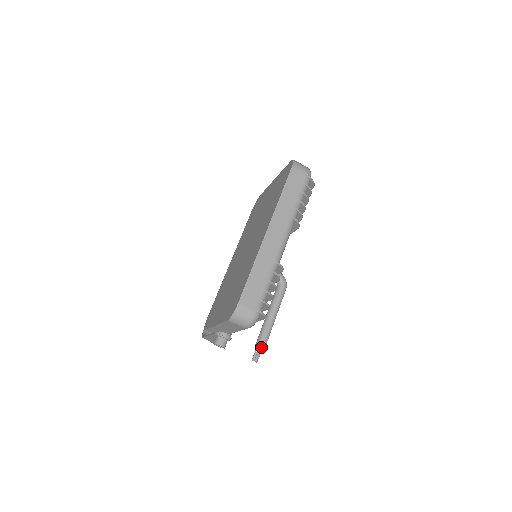
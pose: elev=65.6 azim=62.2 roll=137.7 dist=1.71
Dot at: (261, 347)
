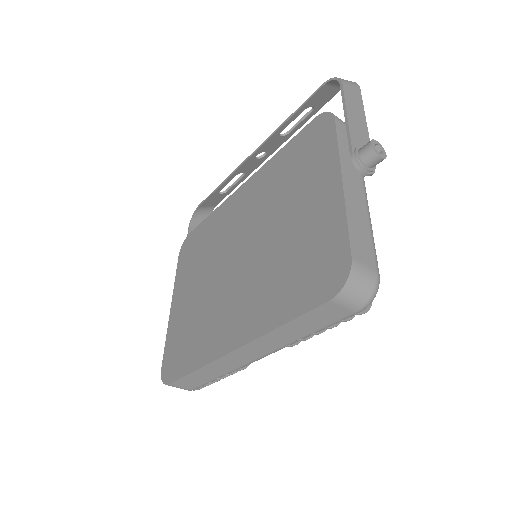
Dot at: occluded
